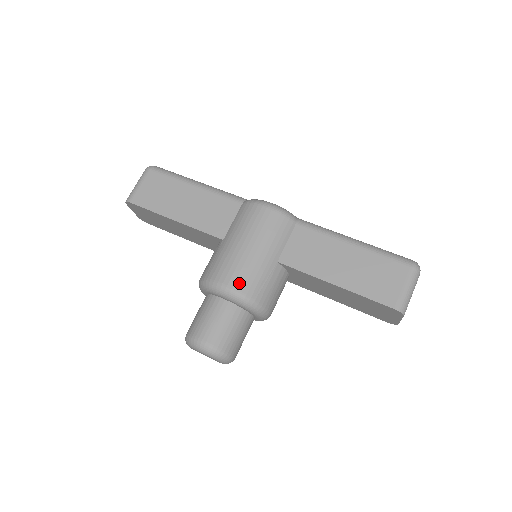
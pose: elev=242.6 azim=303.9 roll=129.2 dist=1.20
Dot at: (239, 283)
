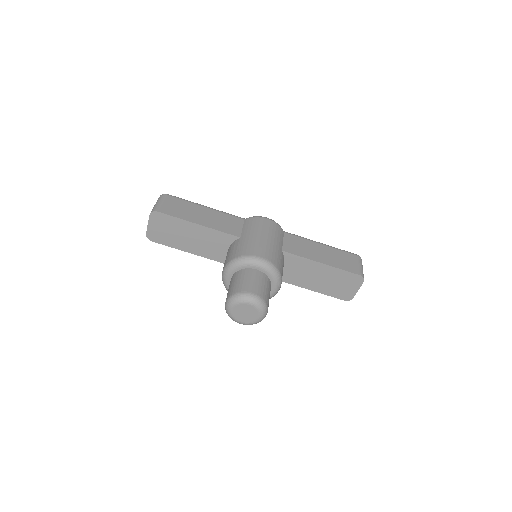
Dot at: (268, 256)
